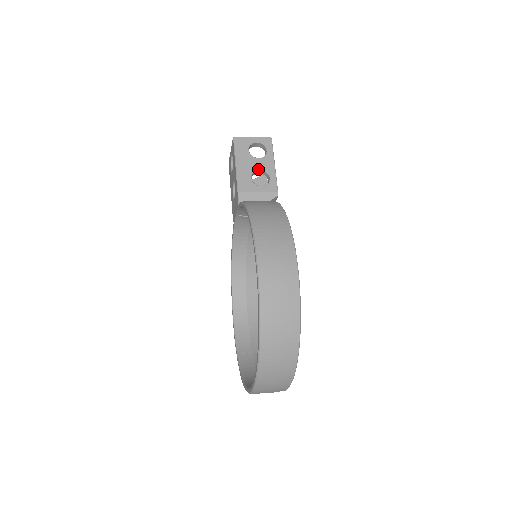
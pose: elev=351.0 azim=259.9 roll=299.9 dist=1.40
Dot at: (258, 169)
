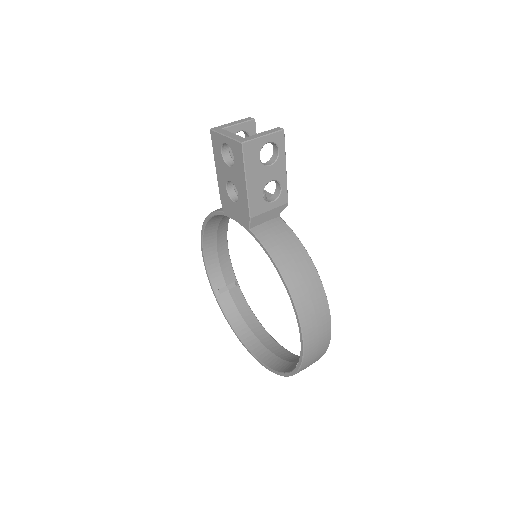
Dot at: (270, 181)
